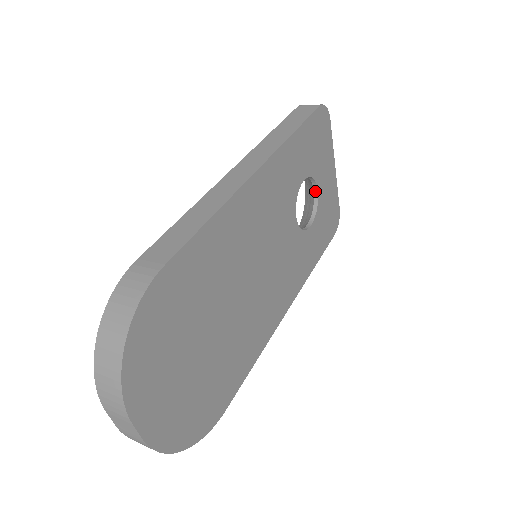
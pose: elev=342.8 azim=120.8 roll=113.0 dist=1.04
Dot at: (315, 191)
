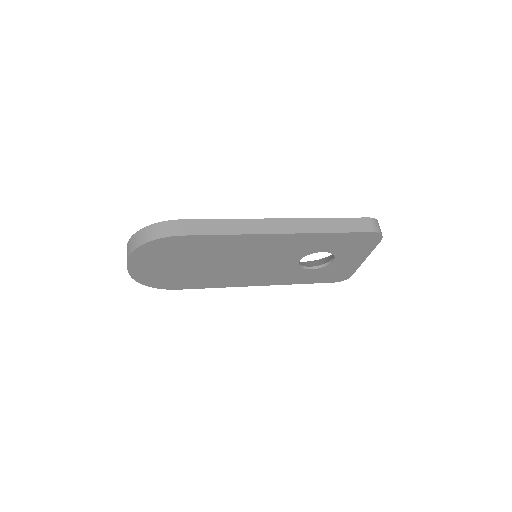
Dot at: (333, 259)
